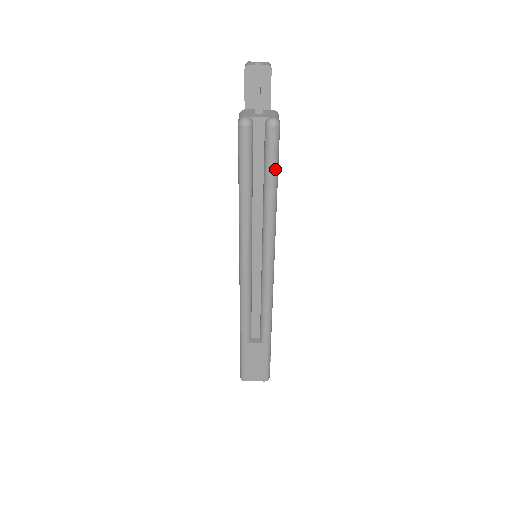
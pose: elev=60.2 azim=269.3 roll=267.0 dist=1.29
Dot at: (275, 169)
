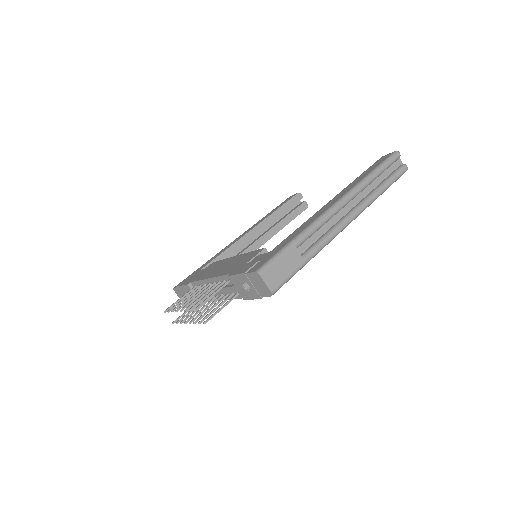
Dot at: (394, 181)
